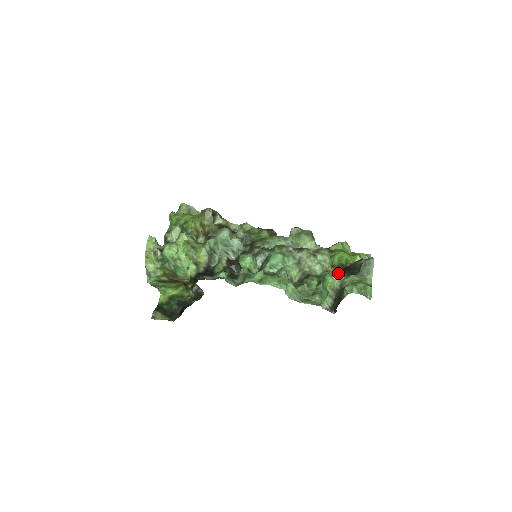
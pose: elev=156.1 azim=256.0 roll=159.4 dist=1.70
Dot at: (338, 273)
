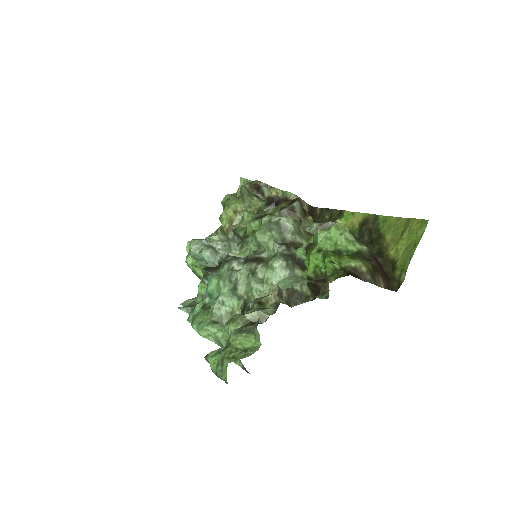
Dot at: (229, 322)
